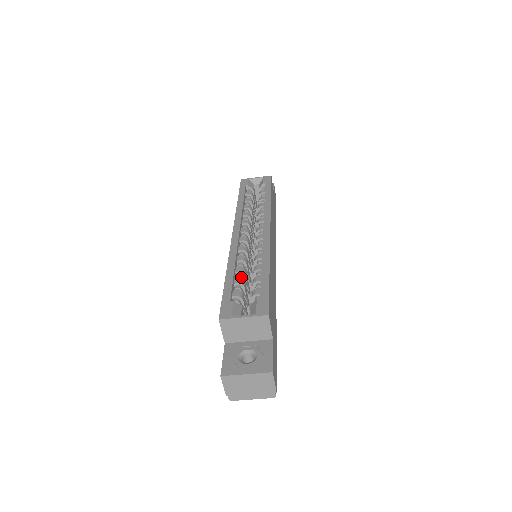
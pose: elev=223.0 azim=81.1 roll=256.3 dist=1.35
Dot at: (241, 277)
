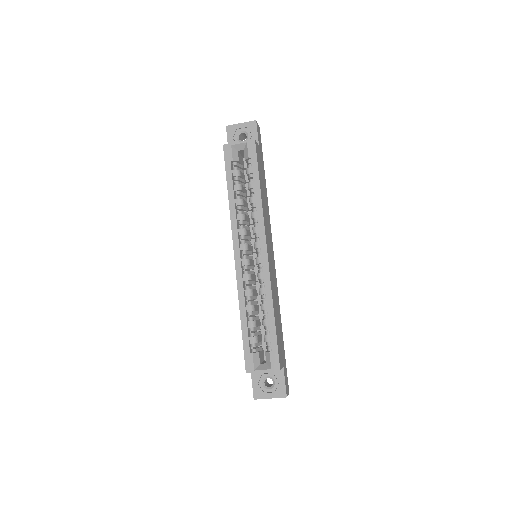
Dot at: occluded
